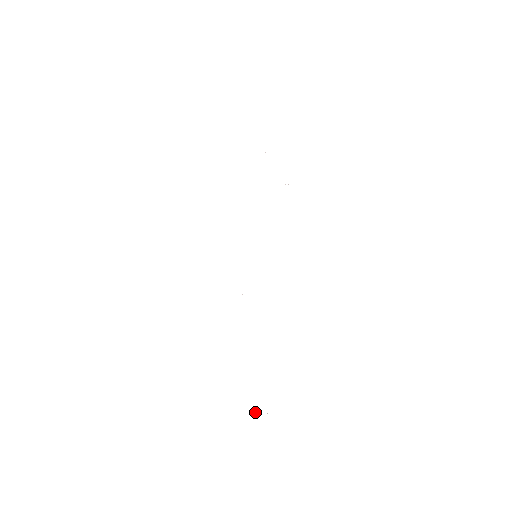
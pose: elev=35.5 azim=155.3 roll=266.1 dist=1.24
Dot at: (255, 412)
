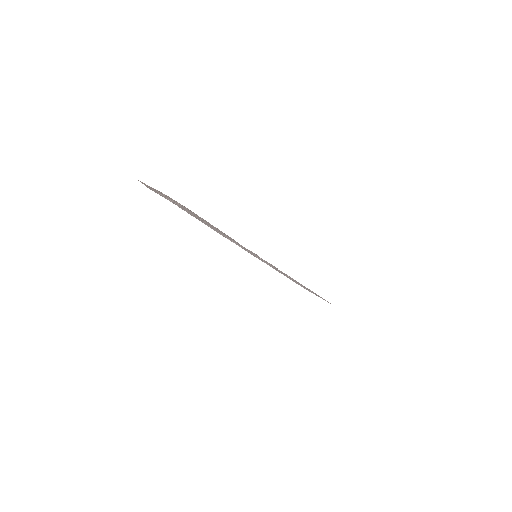
Dot at: occluded
